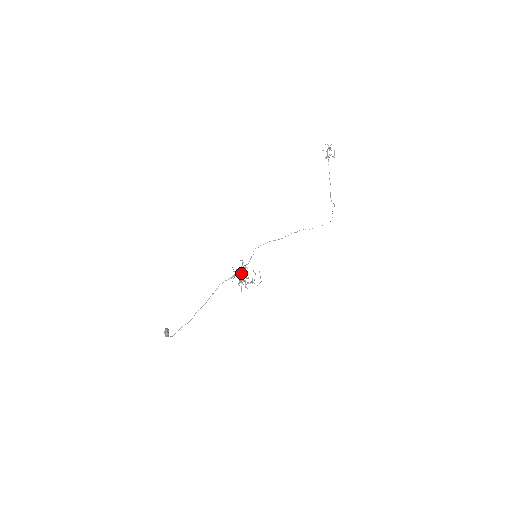
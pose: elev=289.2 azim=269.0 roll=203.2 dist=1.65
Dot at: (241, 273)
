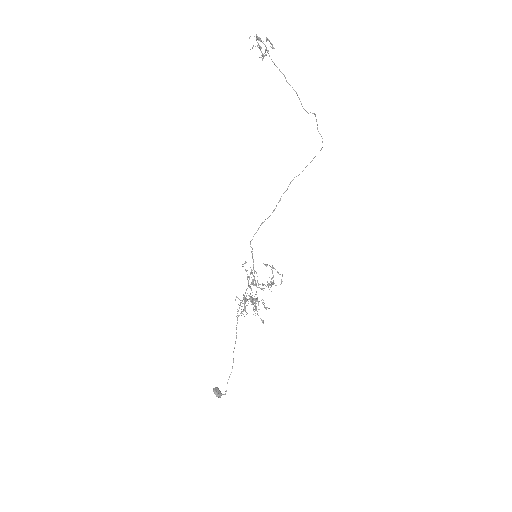
Dot at: (251, 290)
